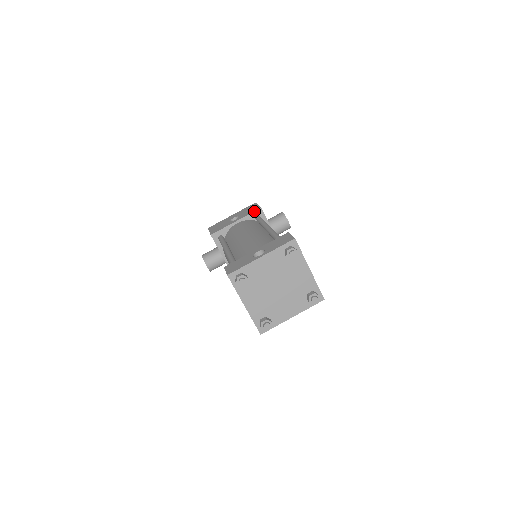
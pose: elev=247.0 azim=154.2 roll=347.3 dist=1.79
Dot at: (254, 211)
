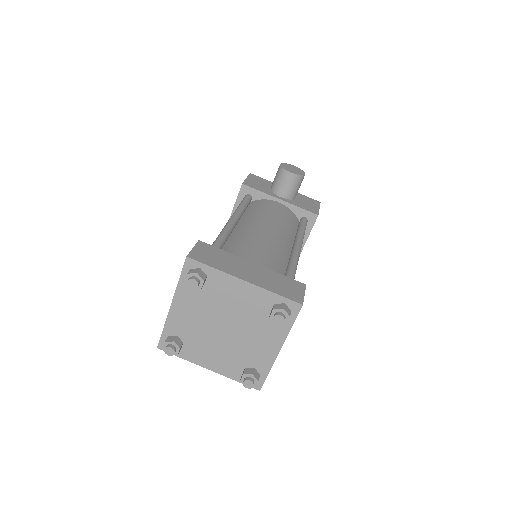
Dot at: (238, 194)
